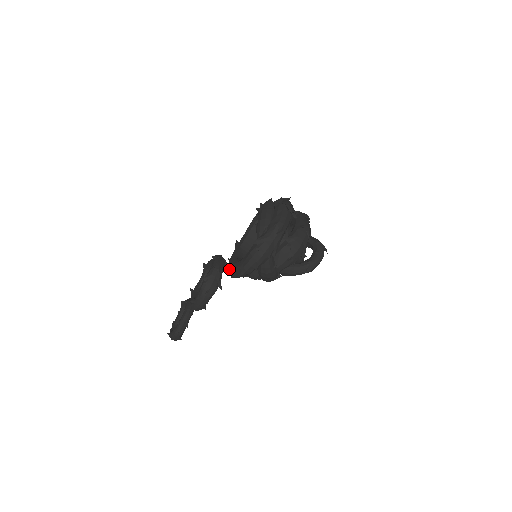
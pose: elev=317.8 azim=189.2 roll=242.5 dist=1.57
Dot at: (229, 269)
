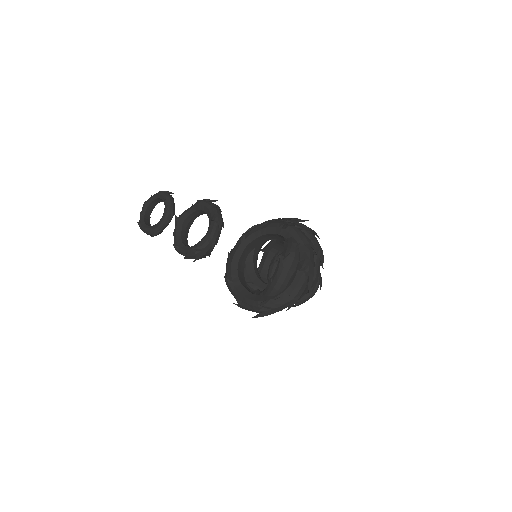
Dot at: (226, 280)
